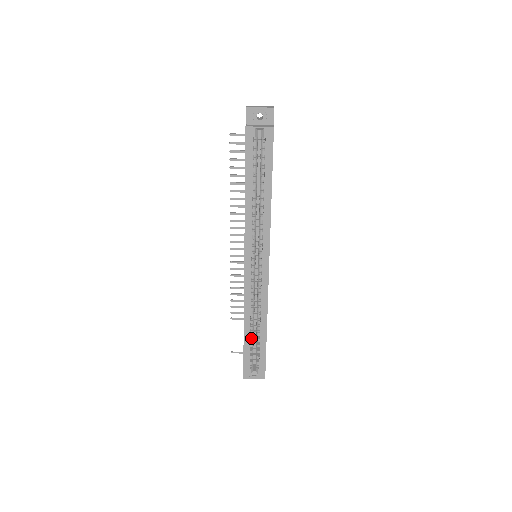
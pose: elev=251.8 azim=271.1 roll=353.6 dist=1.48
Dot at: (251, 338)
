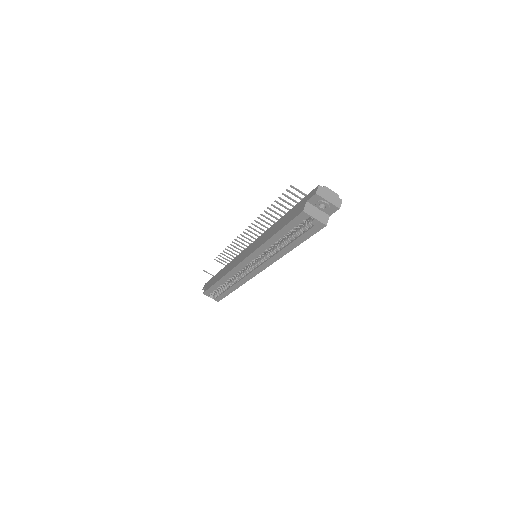
Dot at: (221, 285)
